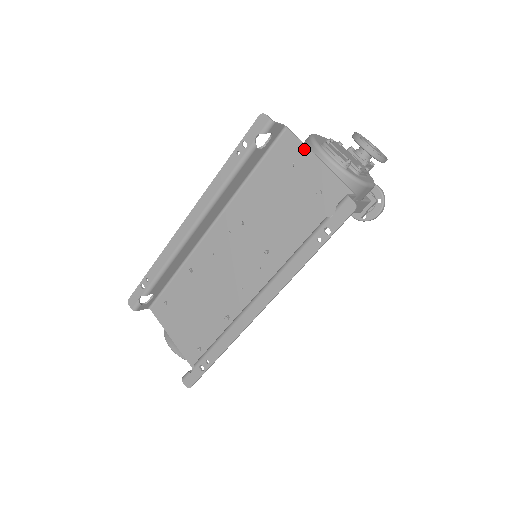
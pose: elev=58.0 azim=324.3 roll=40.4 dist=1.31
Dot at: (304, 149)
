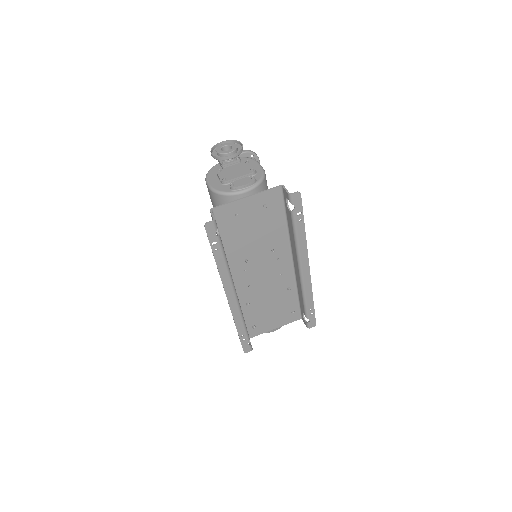
Dot at: (234, 204)
